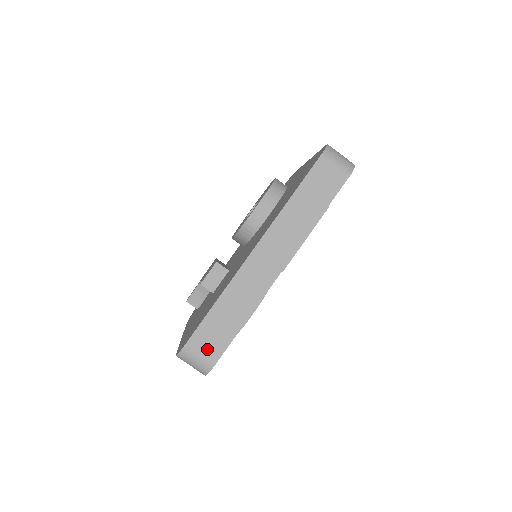
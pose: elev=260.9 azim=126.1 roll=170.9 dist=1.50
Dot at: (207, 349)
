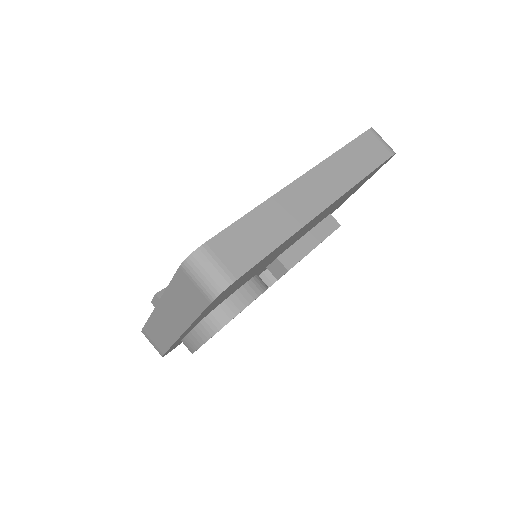
Dot at: (230, 258)
